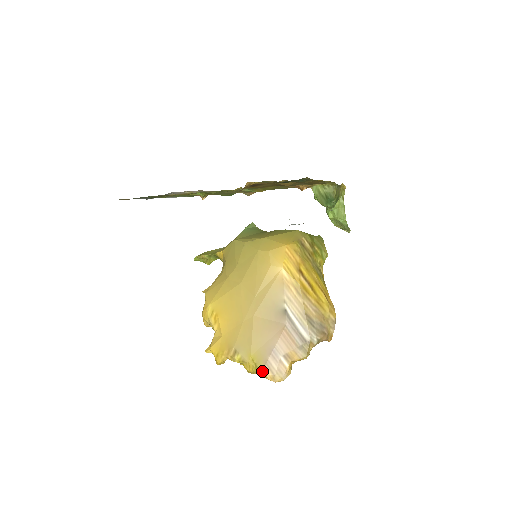
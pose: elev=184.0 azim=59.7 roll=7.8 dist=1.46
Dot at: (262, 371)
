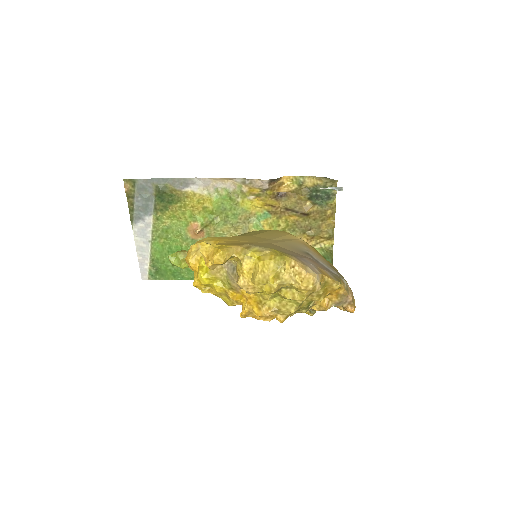
Dot at: (290, 258)
